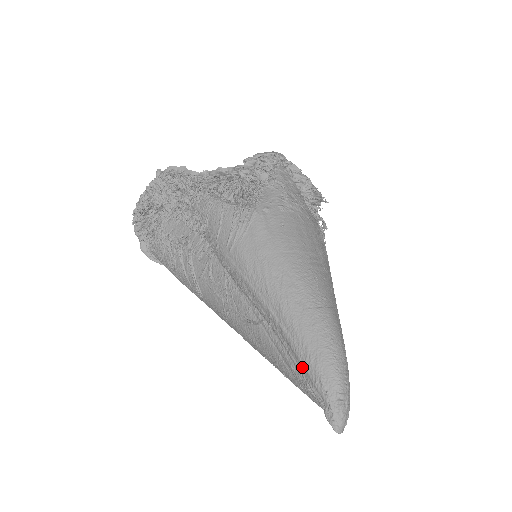
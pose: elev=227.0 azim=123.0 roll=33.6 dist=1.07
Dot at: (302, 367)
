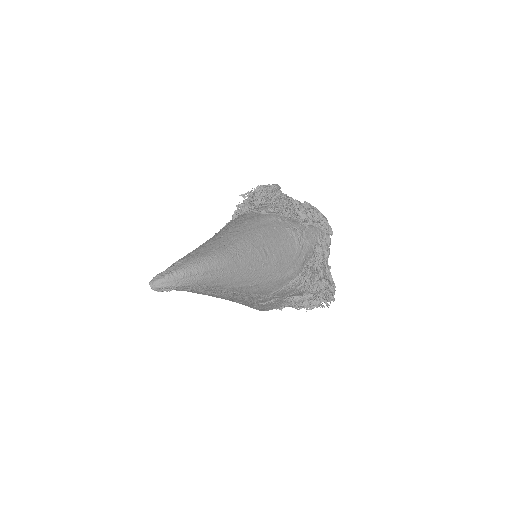
Dot at: occluded
